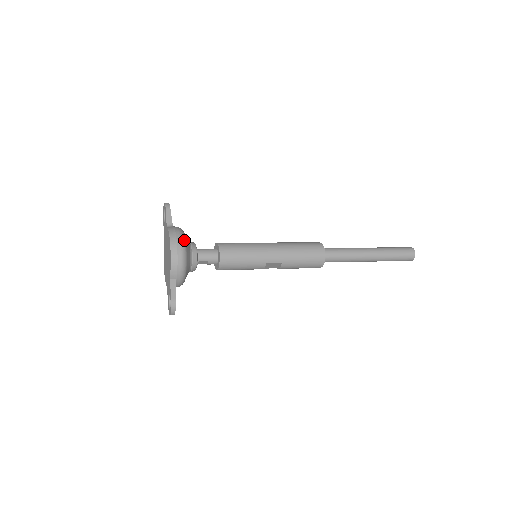
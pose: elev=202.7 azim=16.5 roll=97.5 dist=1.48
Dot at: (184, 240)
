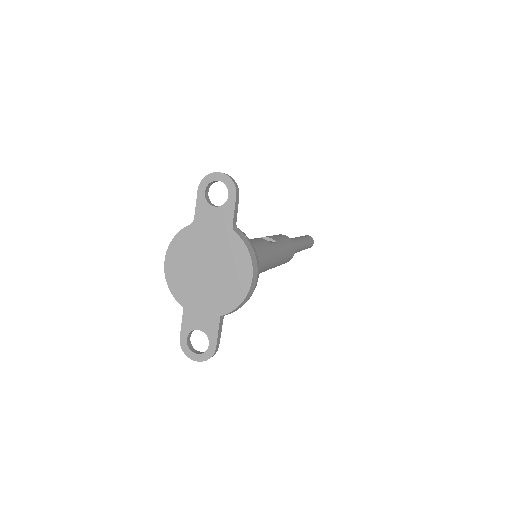
Dot at: (258, 265)
